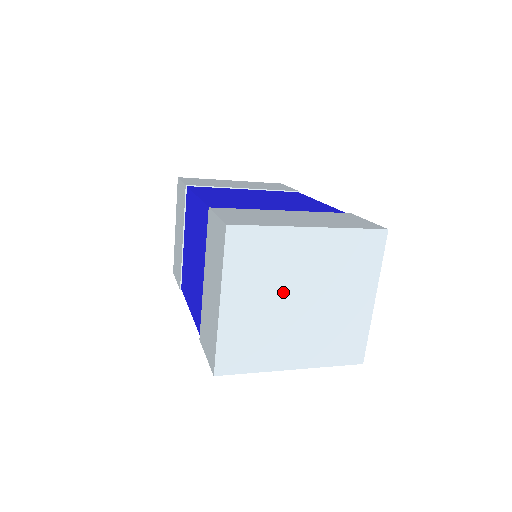
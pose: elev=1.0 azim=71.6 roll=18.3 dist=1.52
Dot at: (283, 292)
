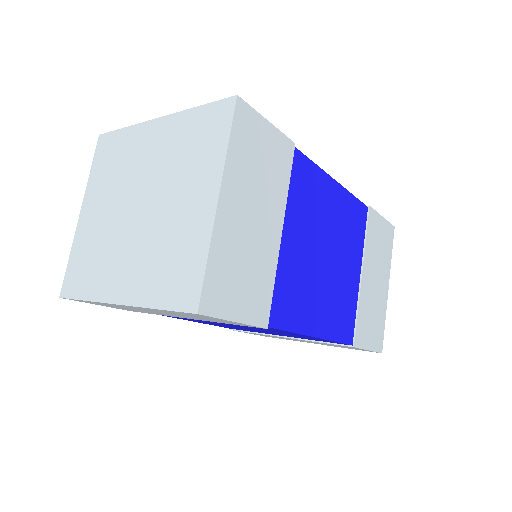
Dot at: (125, 196)
